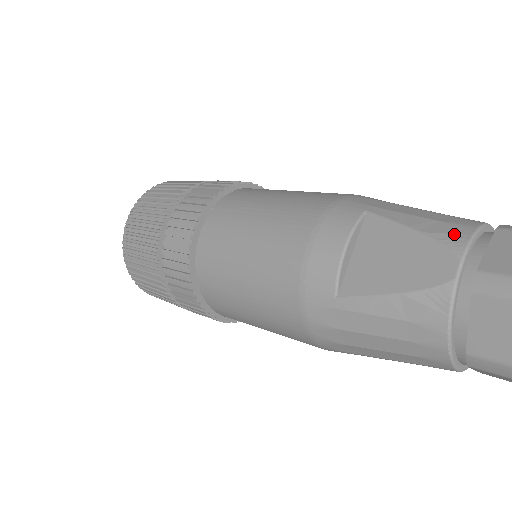
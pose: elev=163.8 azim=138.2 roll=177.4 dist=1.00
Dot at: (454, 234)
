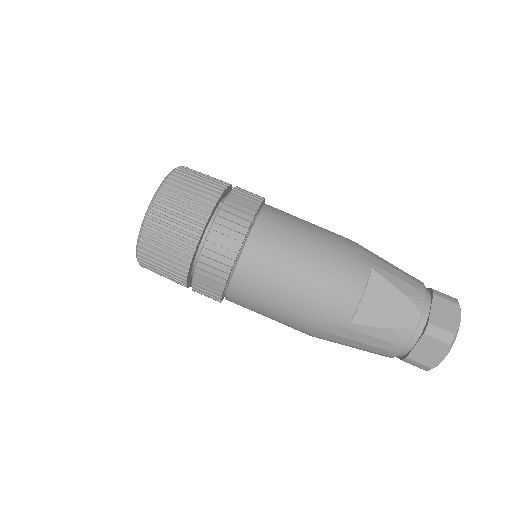
Dot at: (418, 297)
